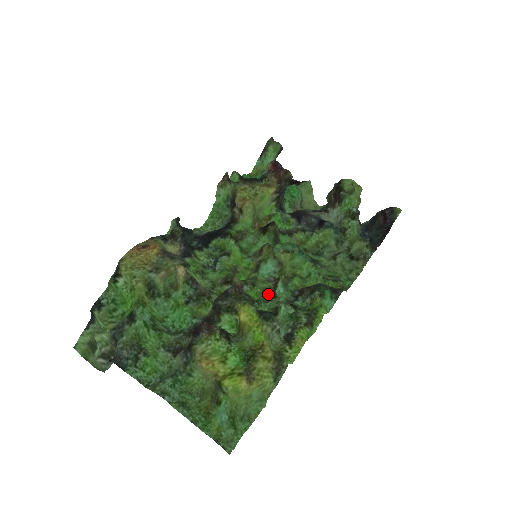
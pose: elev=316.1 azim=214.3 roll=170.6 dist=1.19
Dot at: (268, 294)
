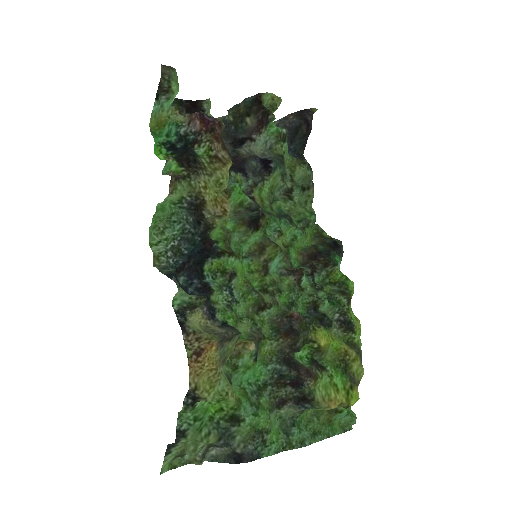
Dot at: (295, 291)
